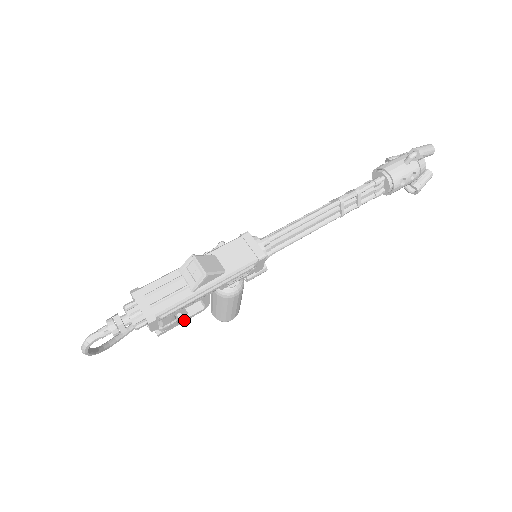
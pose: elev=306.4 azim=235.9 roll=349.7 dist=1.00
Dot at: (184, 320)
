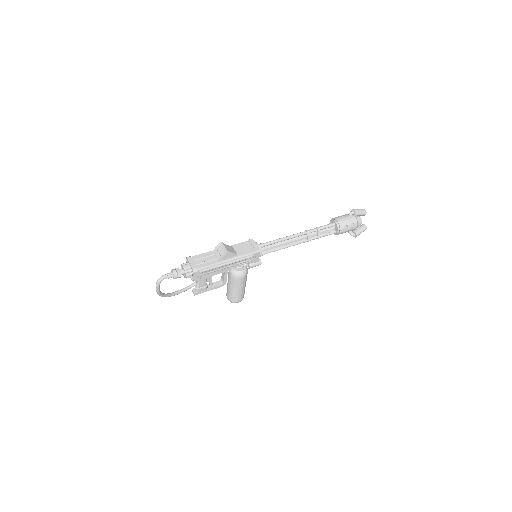
Dot at: (211, 289)
